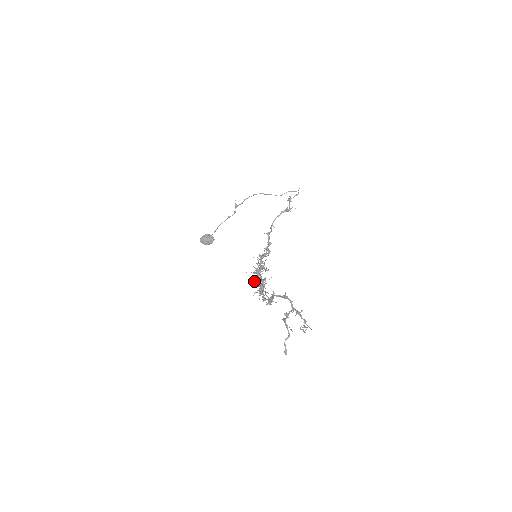
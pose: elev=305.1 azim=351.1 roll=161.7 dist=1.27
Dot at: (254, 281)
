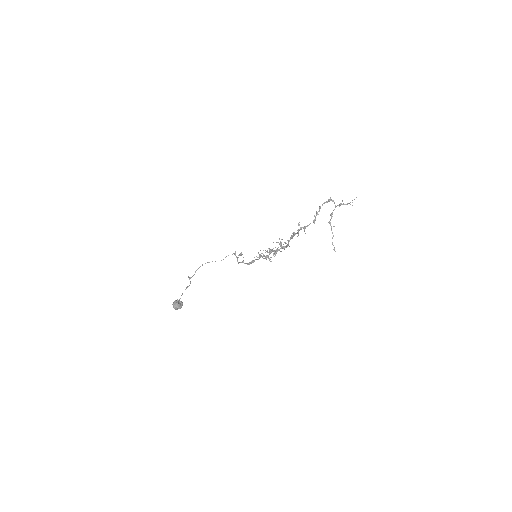
Dot at: occluded
